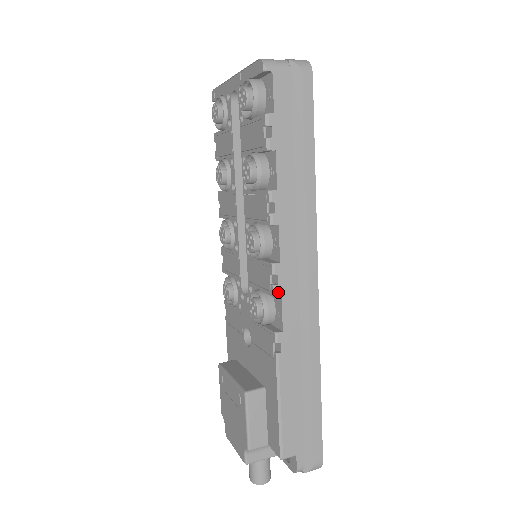
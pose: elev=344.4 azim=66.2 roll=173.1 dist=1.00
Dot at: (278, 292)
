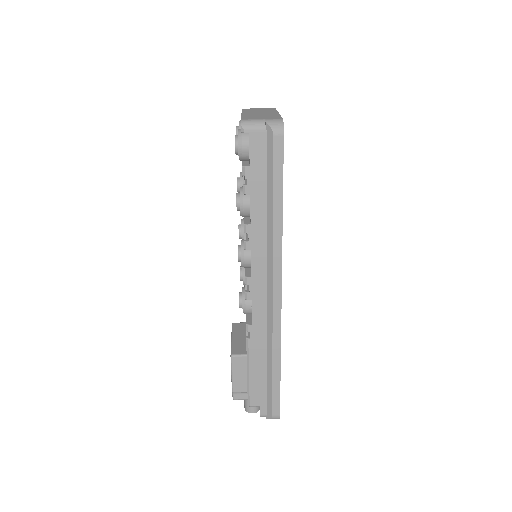
Dot at: (249, 297)
